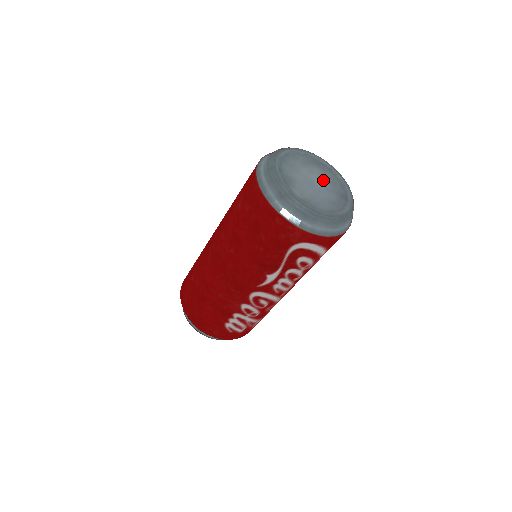
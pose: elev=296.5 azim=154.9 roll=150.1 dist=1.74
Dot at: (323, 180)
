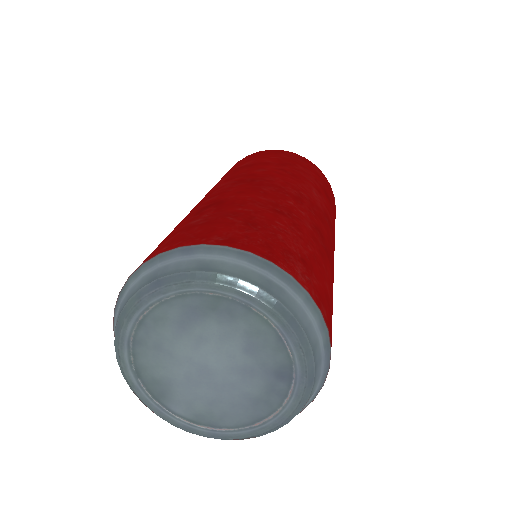
Dot at: (230, 351)
